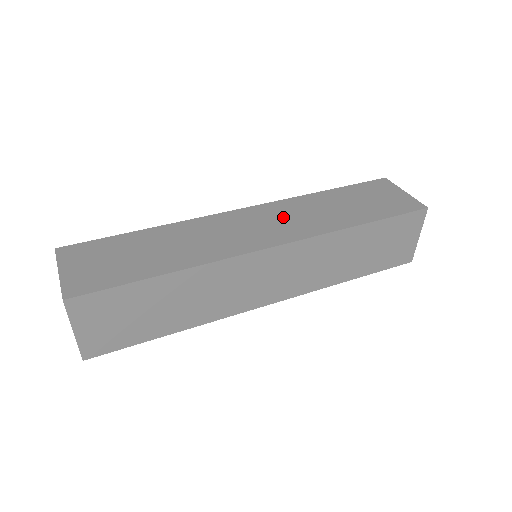
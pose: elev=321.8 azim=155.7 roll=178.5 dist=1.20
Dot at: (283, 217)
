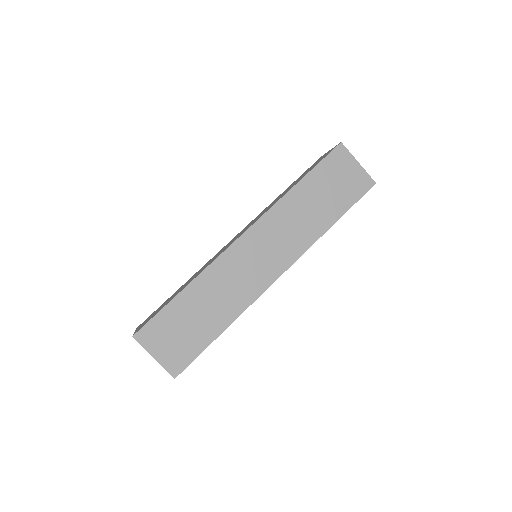
Dot at: occluded
